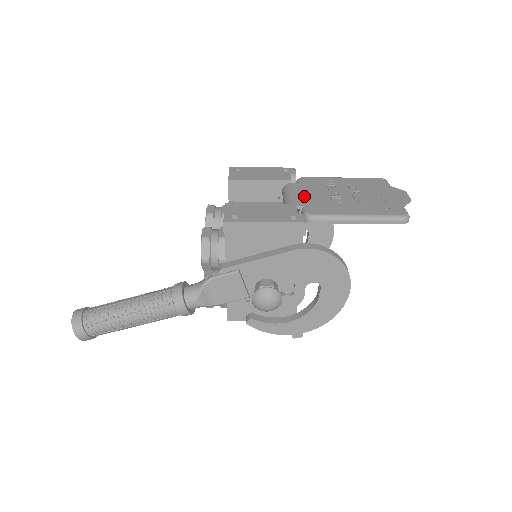
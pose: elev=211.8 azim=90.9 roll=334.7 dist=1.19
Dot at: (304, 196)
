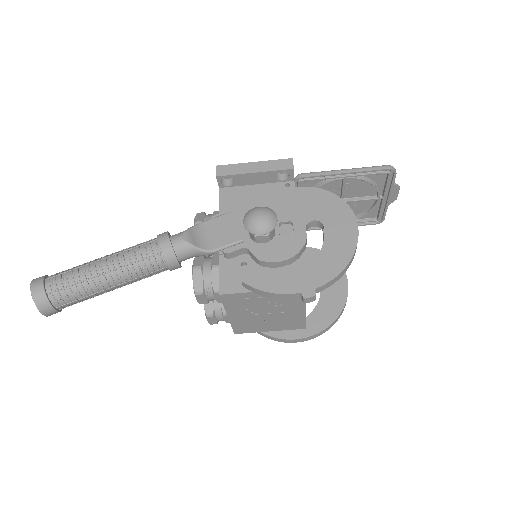
Dot at: occluded
